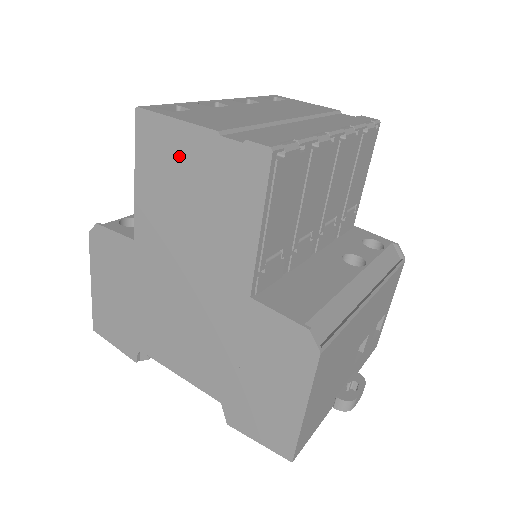
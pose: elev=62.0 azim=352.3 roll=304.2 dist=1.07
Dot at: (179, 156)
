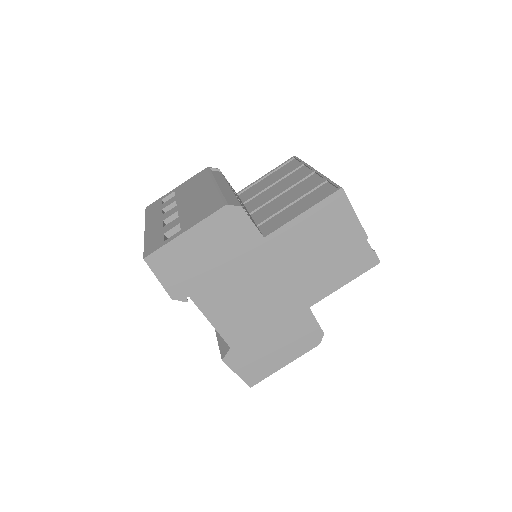
Dot at: (340, 228)
